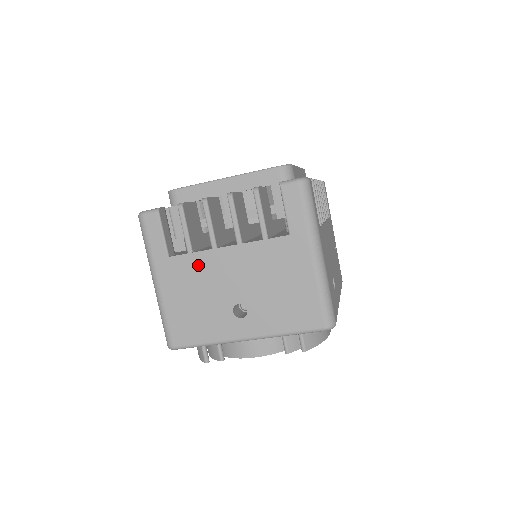
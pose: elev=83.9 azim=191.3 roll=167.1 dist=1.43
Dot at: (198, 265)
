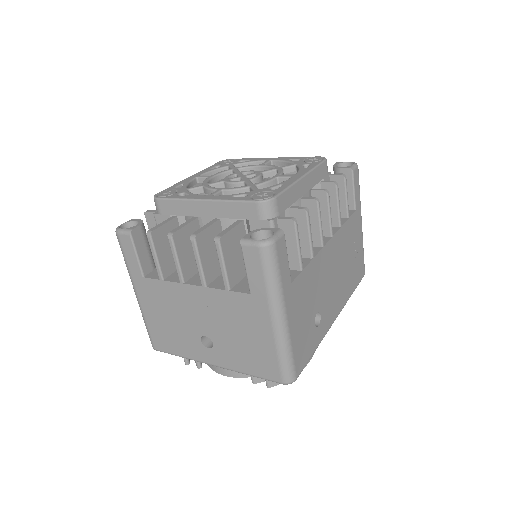
Dot at: (169, 292)
